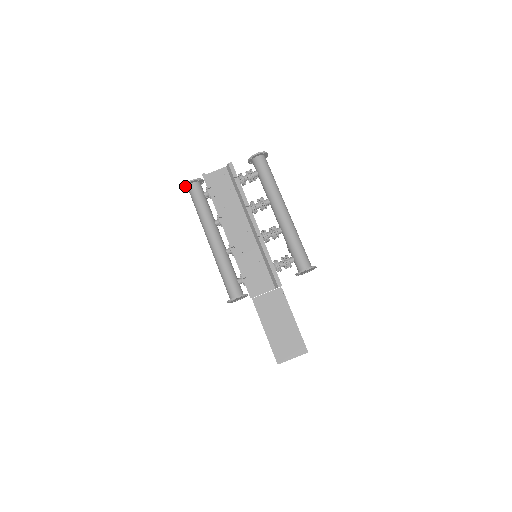
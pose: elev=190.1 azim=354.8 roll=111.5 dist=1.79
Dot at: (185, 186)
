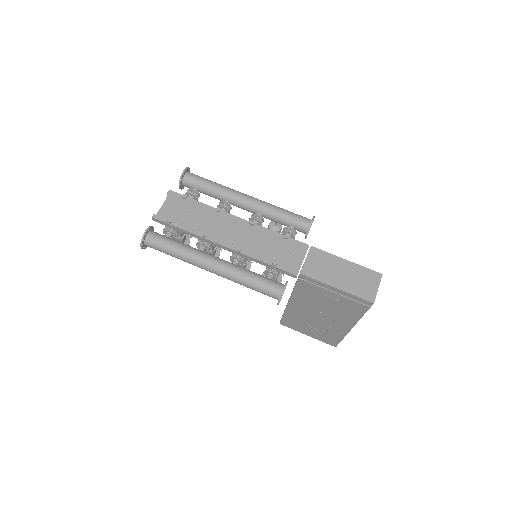
Dot at: (142, 243)
